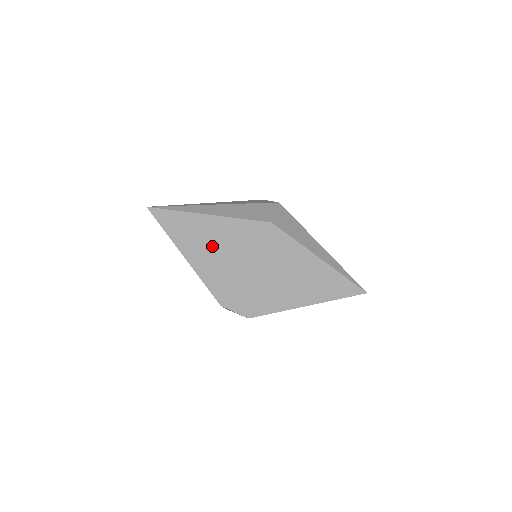
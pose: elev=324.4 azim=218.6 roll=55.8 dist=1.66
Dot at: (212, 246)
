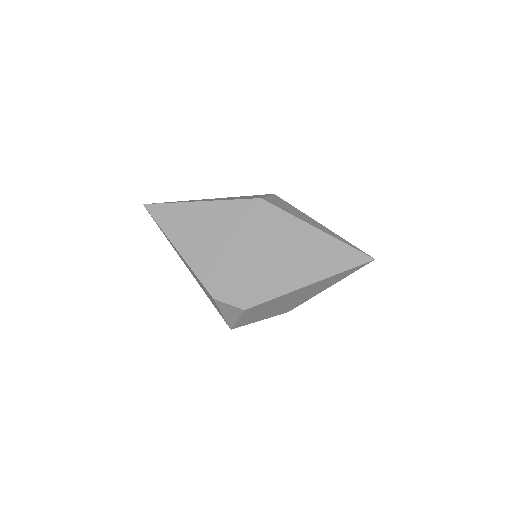
Dot at: (203, 233)
